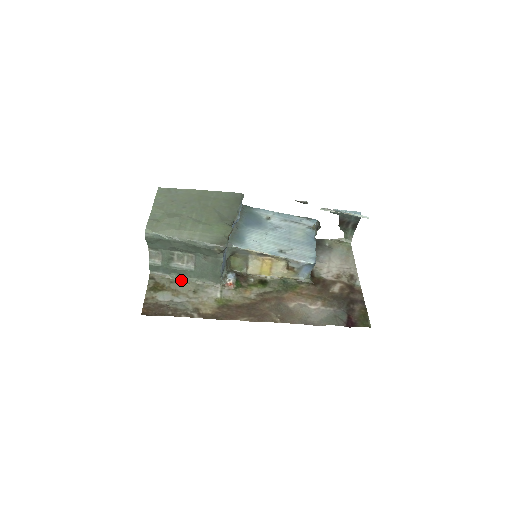
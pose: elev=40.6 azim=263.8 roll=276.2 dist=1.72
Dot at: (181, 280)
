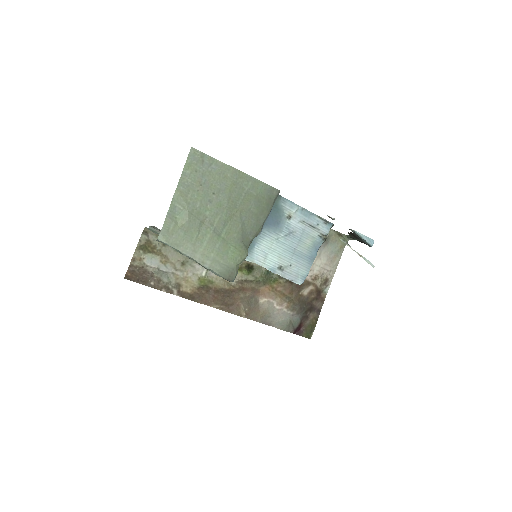
Dot at: occluded
